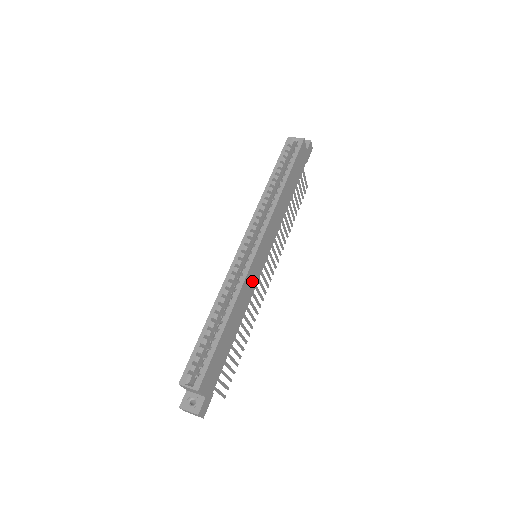
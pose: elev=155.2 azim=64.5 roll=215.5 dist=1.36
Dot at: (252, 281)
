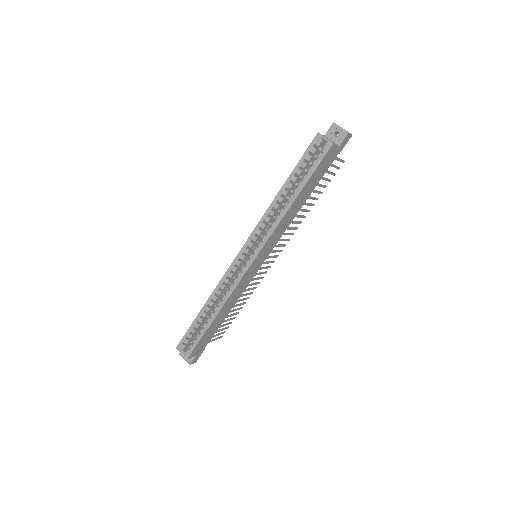
Dot at: (246, 282)
